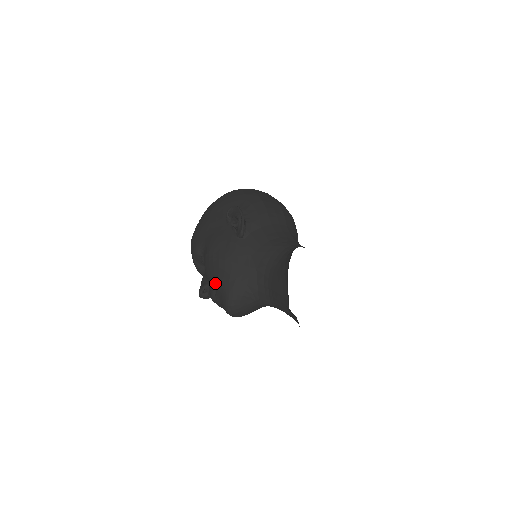
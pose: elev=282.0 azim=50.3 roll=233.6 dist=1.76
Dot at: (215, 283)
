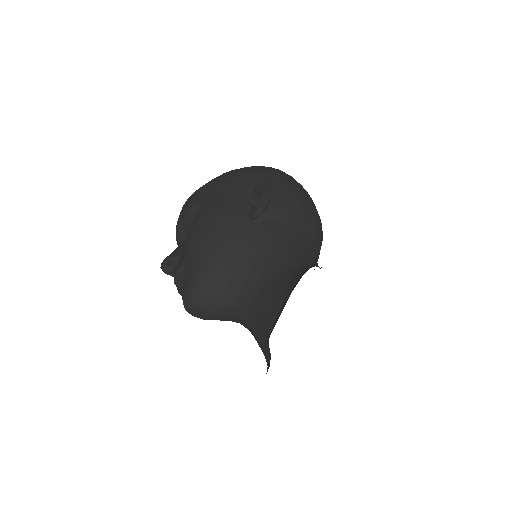
Dot at: (189, 257)
